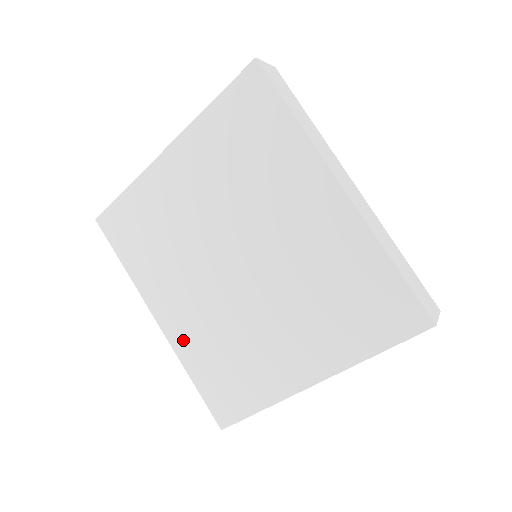
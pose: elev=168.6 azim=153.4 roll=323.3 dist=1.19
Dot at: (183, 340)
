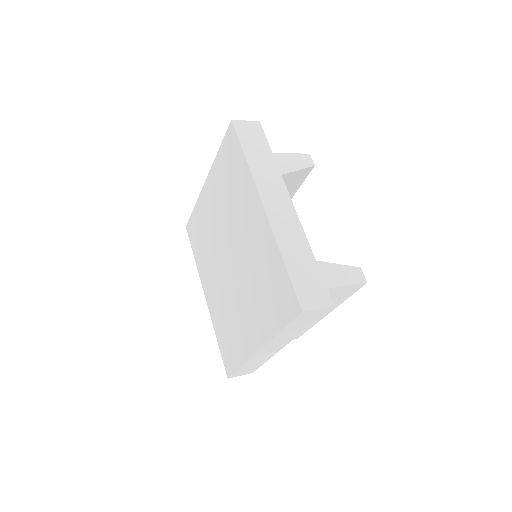
Dot at: (214, 311)
